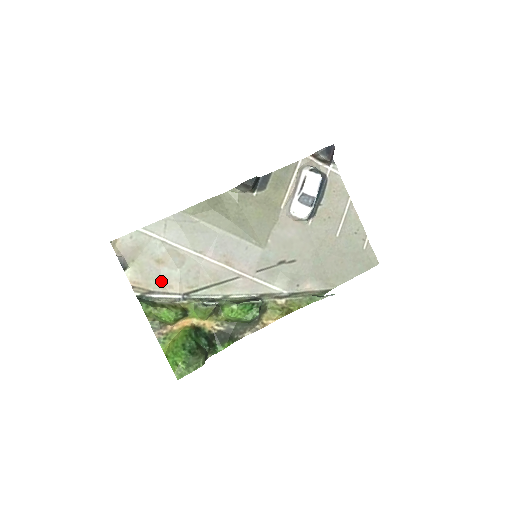
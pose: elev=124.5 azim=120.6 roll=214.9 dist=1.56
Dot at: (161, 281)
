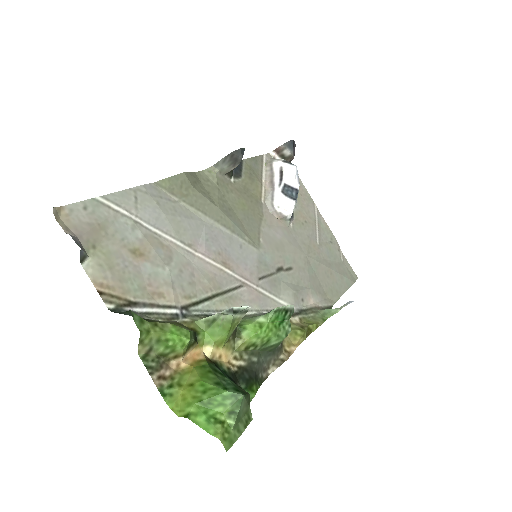
Dot at: (144, 285)
